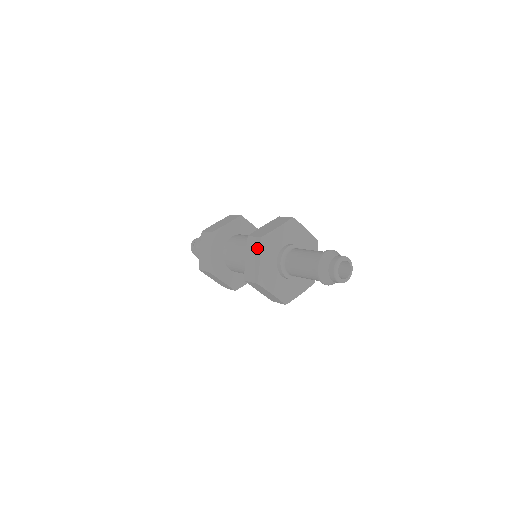
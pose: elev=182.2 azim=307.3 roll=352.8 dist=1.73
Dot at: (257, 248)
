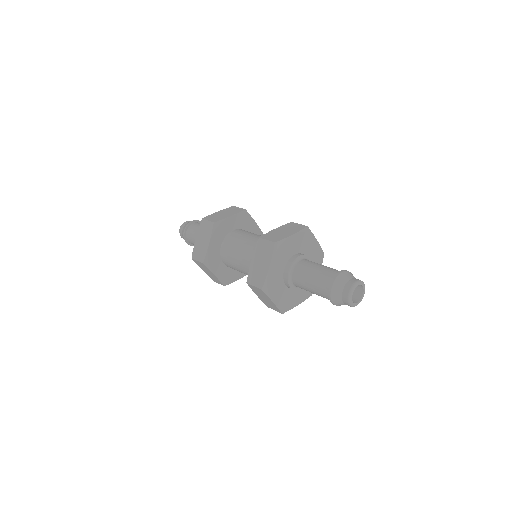
Dot at: (268, 253)
